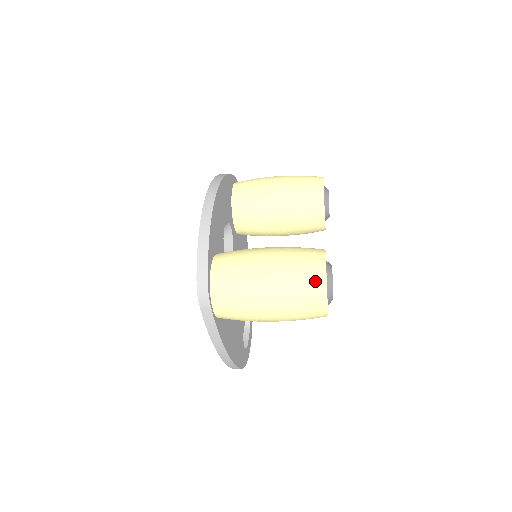
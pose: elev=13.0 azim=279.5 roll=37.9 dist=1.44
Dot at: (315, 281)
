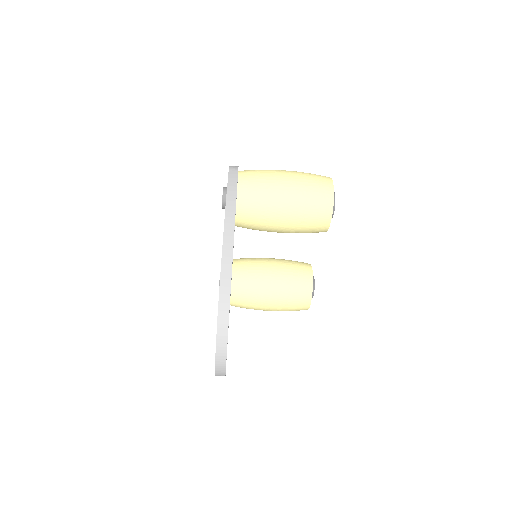
Dot at: occluded
